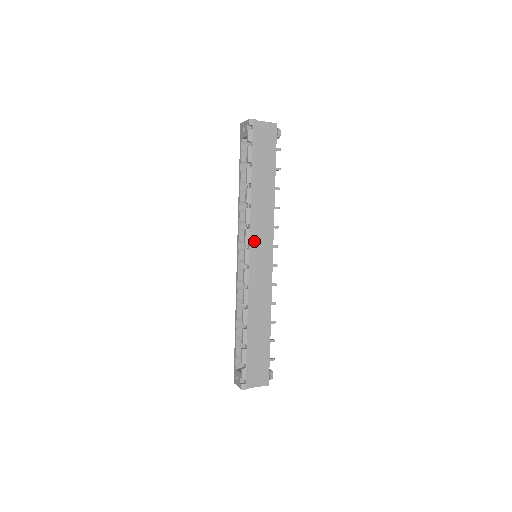
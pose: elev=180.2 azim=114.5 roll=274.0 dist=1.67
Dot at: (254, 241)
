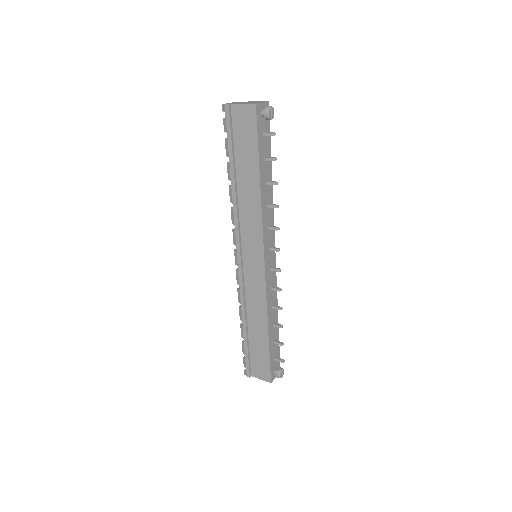
Dot at: (243, 243)
